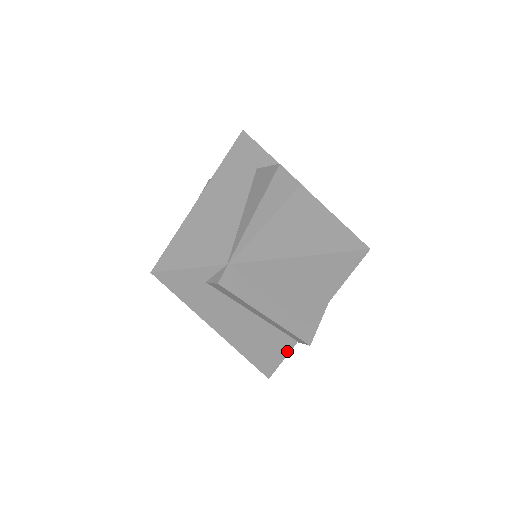
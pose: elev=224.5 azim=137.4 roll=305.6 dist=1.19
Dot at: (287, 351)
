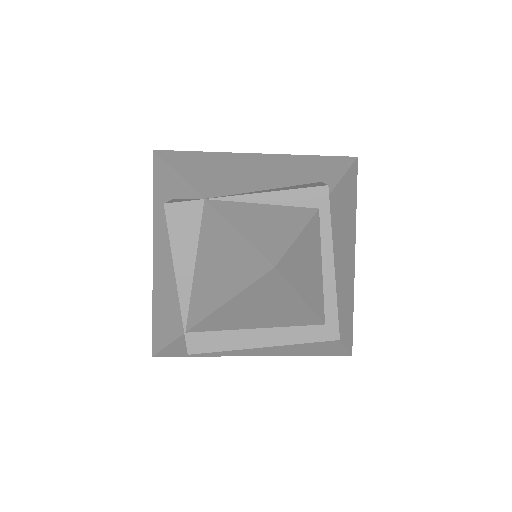
Dot at: (335, 340)
